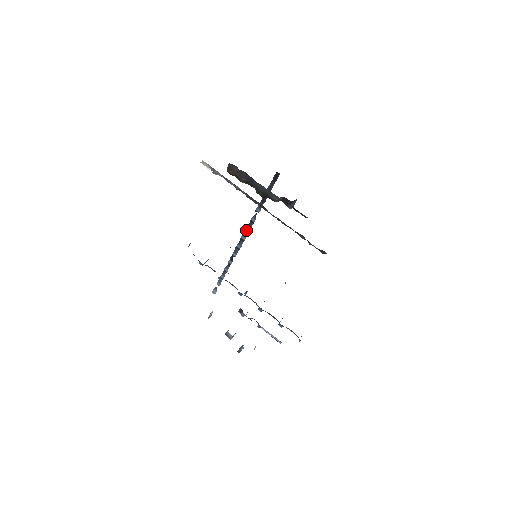
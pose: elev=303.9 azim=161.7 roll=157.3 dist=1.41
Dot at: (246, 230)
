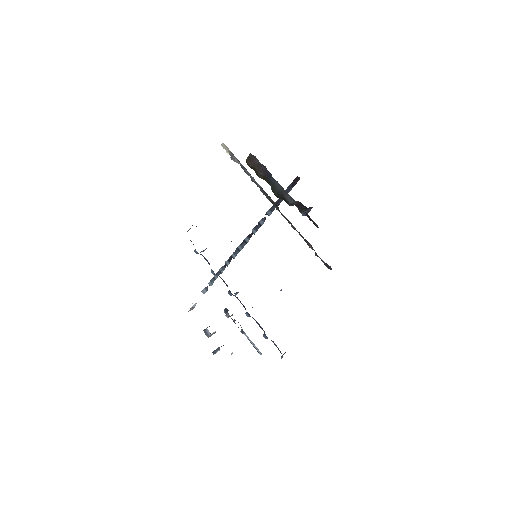
Dot at: (252, 232)
